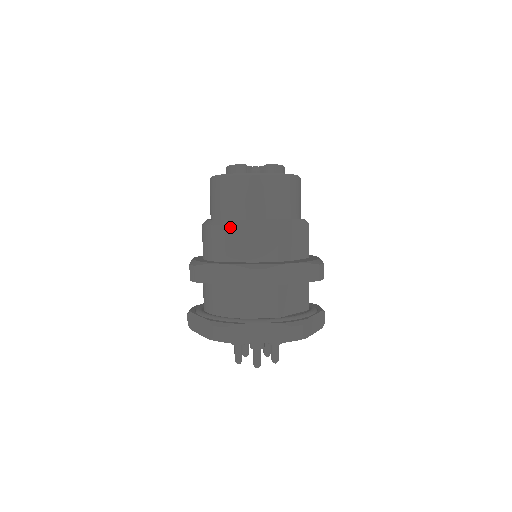
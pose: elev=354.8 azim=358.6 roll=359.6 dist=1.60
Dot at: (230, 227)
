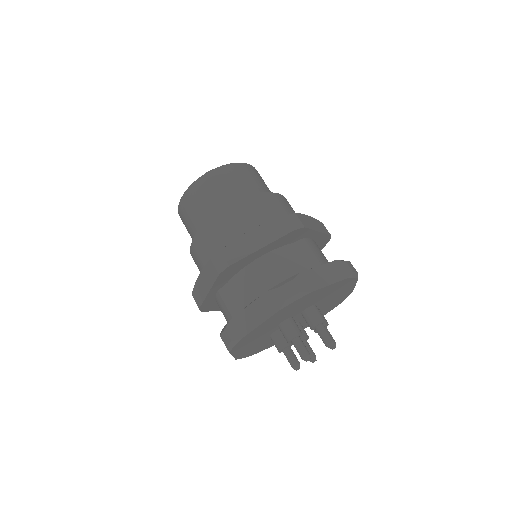
Dot at: (195, 241)
